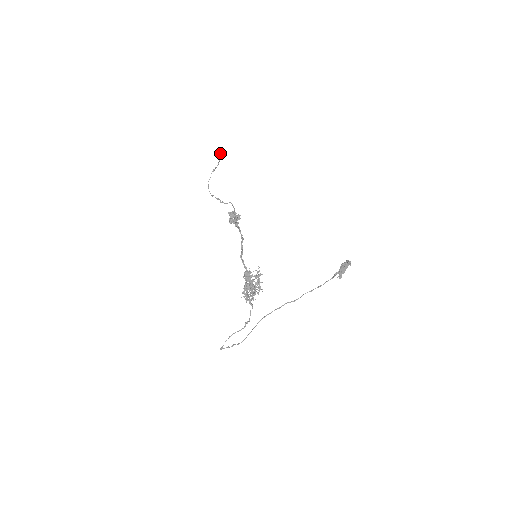
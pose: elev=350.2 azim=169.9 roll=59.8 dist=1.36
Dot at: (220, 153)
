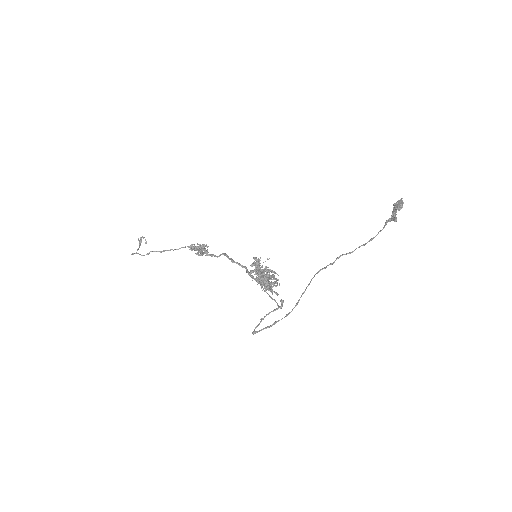
Dot at: (139, 242)
